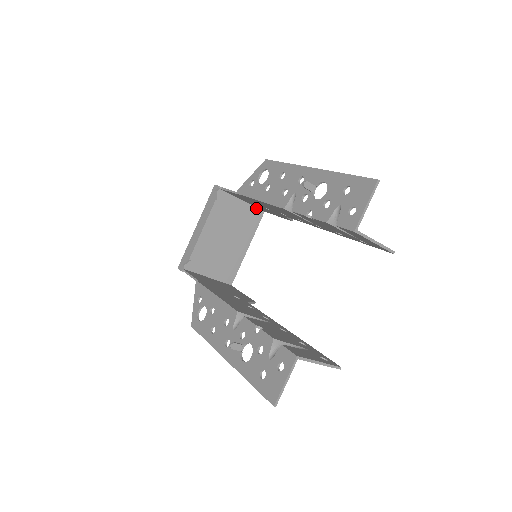
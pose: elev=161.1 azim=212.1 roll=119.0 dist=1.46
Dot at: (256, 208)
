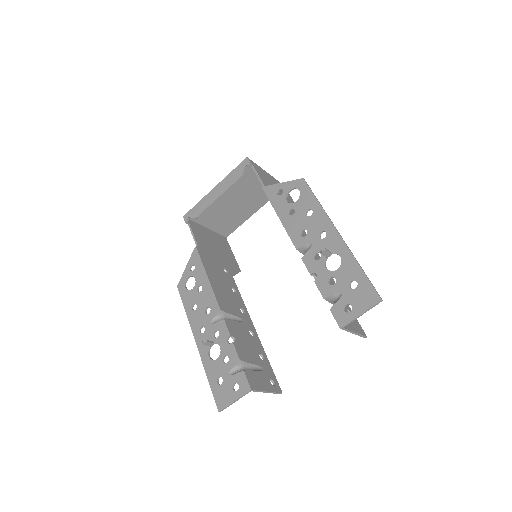
Dot at: occluded
